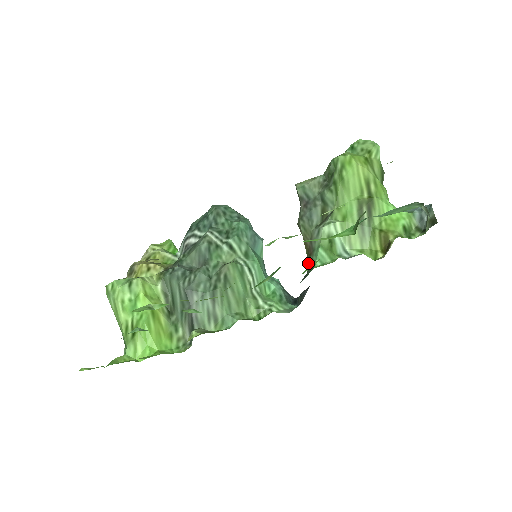
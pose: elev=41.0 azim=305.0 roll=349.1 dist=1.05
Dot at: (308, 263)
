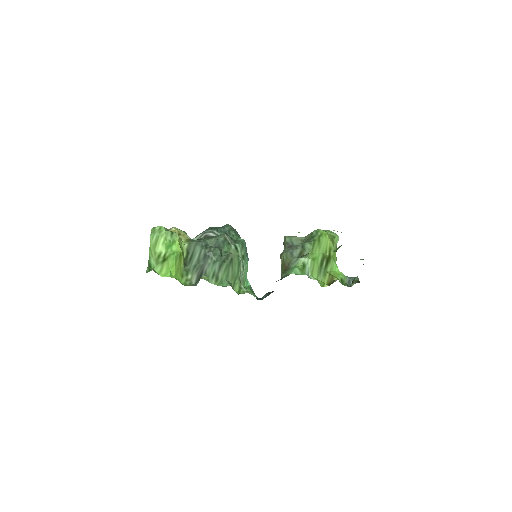
Dot at: (284, 274)
